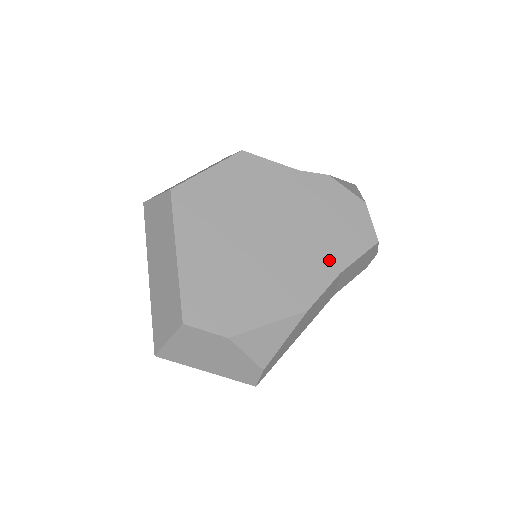
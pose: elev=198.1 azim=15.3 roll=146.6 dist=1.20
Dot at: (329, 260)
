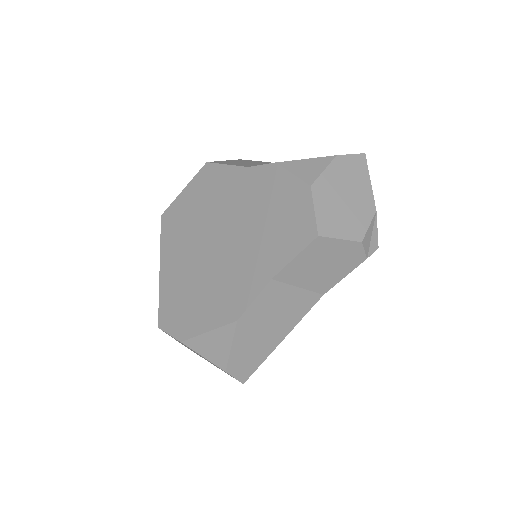
Dot at: (262, 265)
